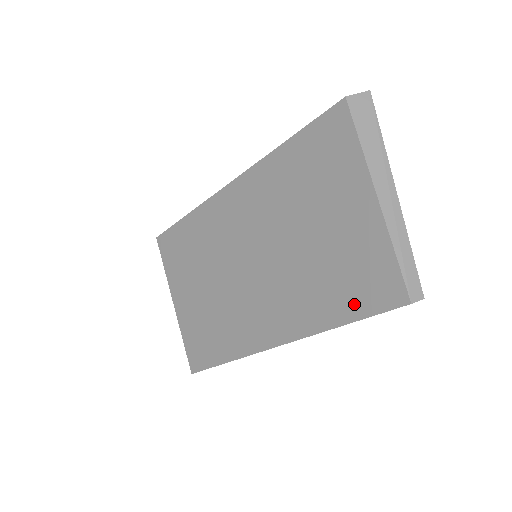
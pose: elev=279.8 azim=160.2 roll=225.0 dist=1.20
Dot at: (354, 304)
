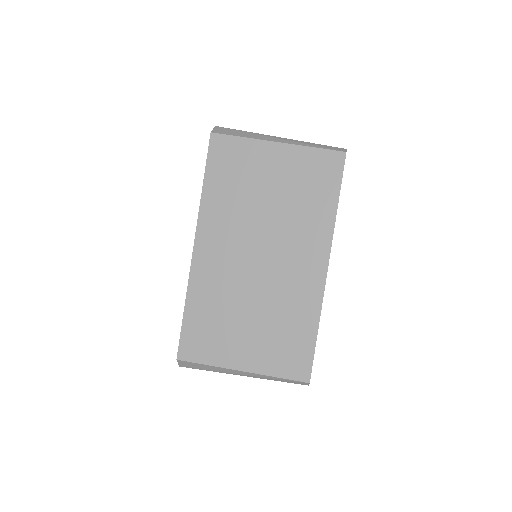
Dot at: (329, 189)
